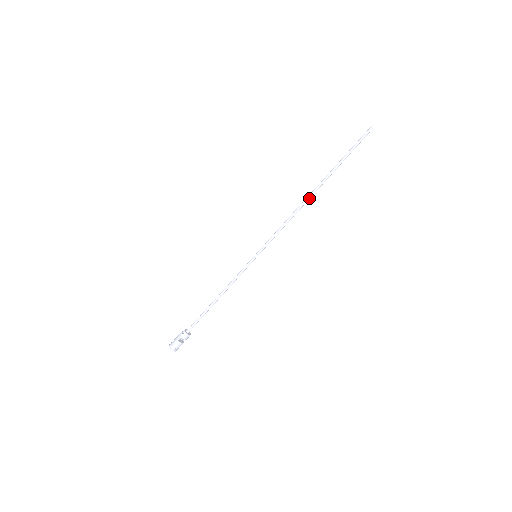
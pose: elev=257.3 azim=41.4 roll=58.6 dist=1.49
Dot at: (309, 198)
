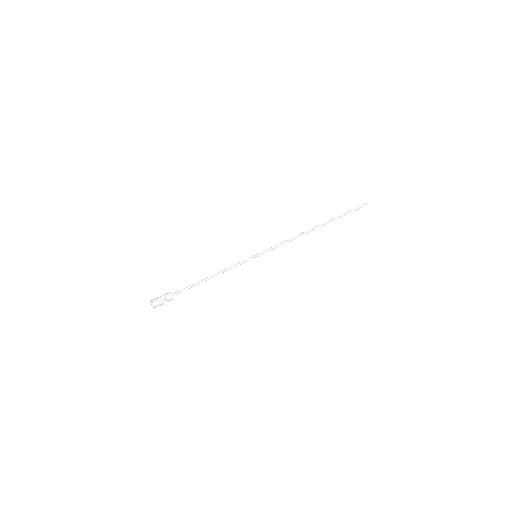
Dot at: (311, 230)
